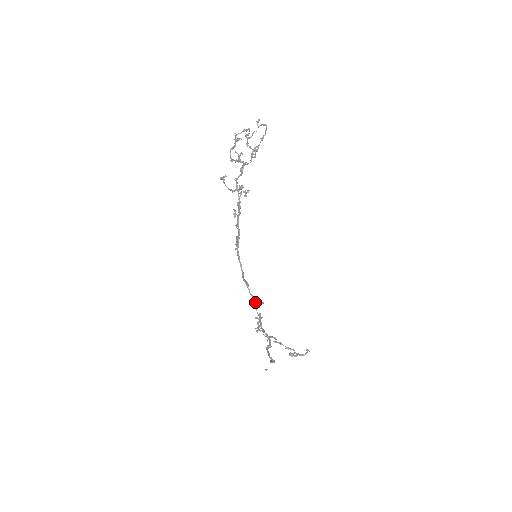
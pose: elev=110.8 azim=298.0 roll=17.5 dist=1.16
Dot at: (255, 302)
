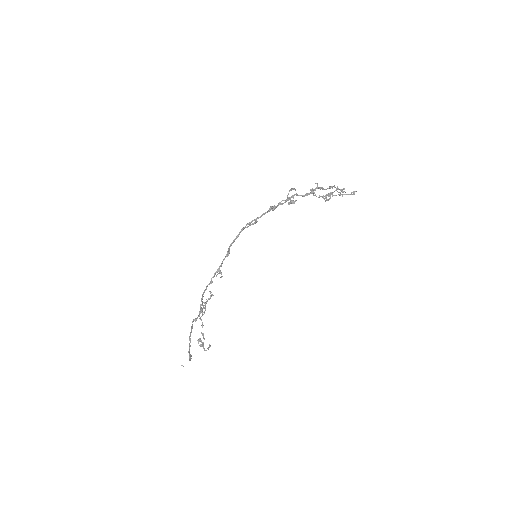
Dot at: (219, 270)
